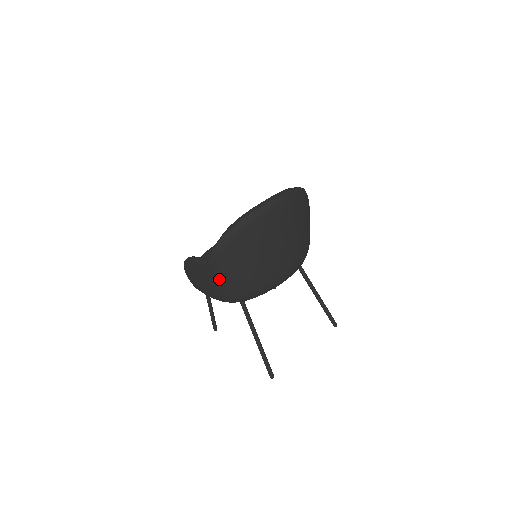
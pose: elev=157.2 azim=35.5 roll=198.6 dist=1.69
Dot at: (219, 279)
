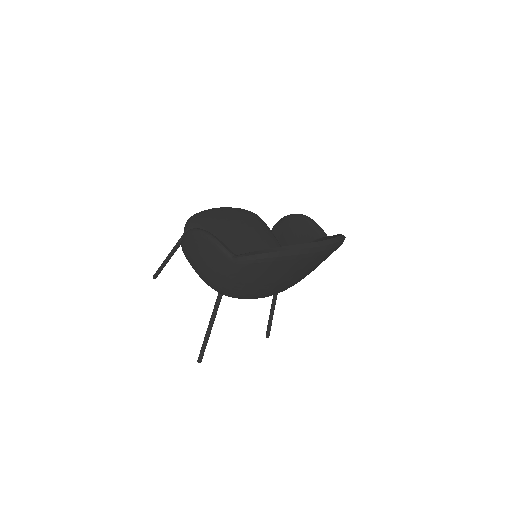
Dot at: (230, 275)
